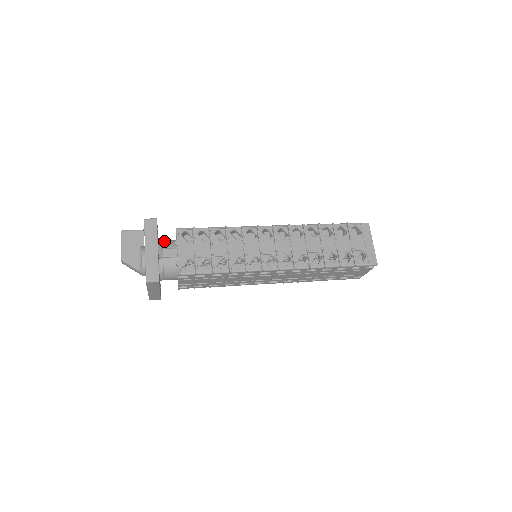
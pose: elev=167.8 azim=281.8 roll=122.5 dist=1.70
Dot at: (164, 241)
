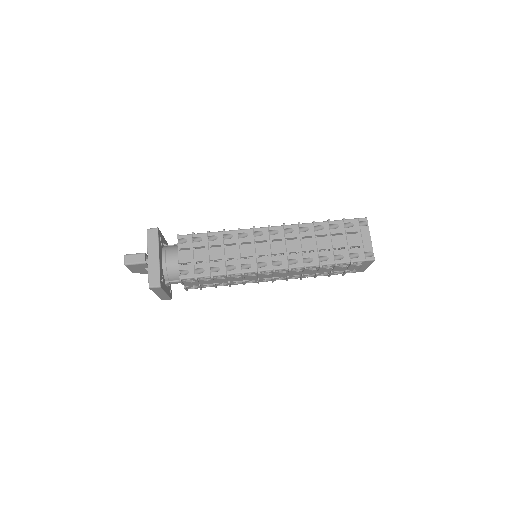
Dot at: (169, 273)
